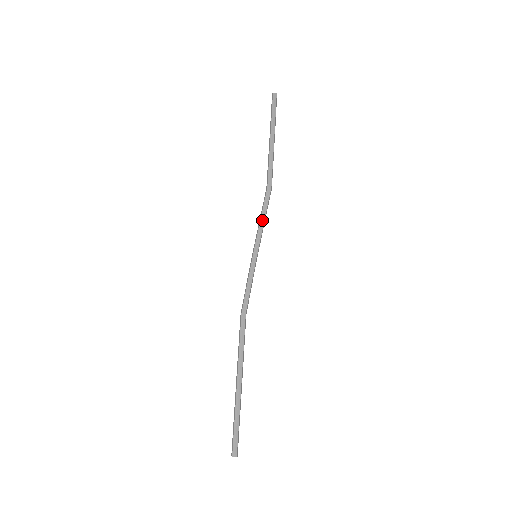
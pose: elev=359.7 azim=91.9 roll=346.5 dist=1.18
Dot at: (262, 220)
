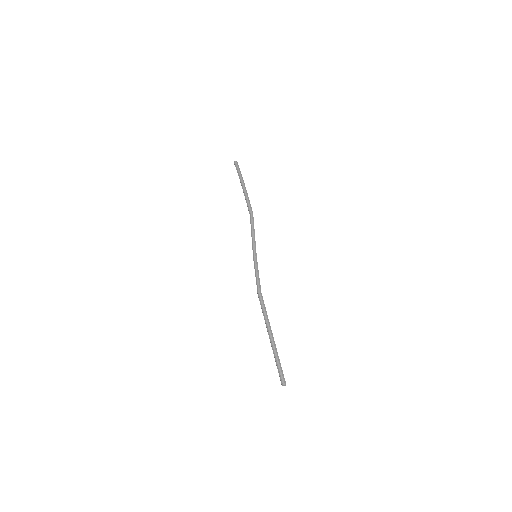
Dot at: (253, 233)
